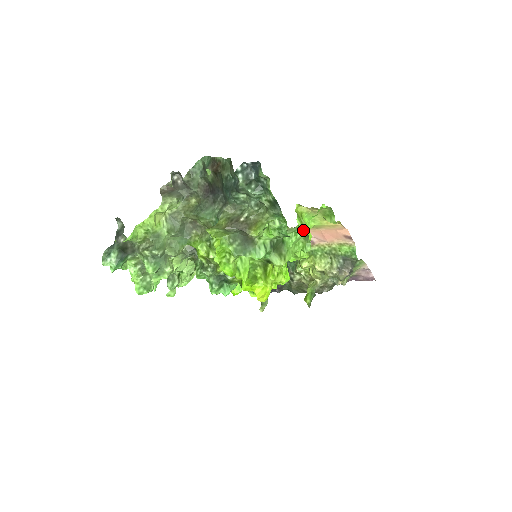
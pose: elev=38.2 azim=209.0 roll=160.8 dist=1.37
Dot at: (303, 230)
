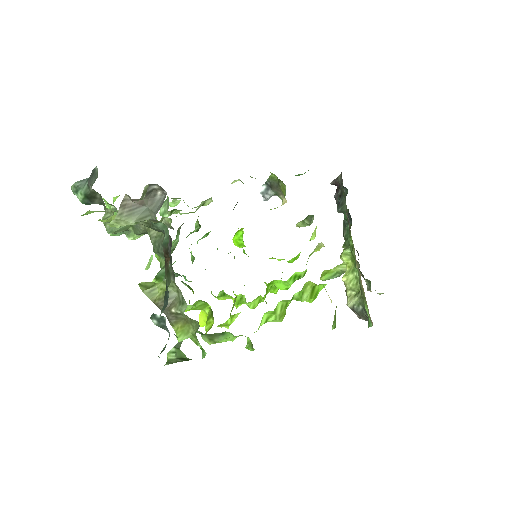
Dot at: occluded
